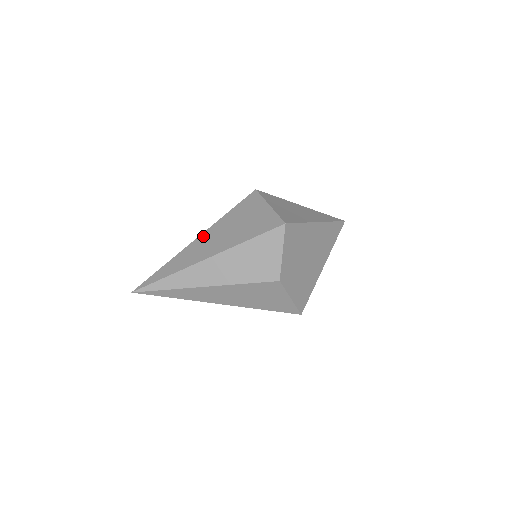
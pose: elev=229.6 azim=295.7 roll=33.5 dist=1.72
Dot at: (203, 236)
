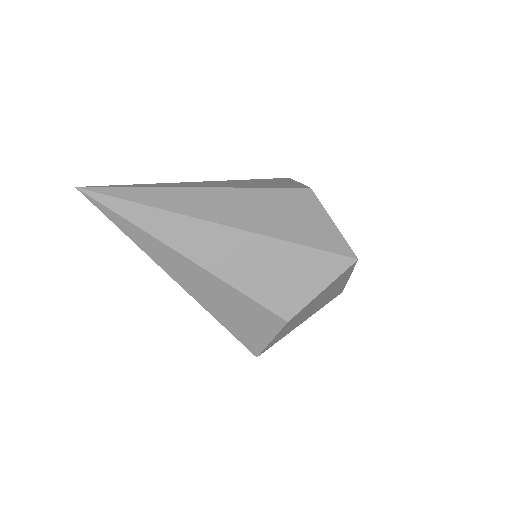
Dot at: occluded
